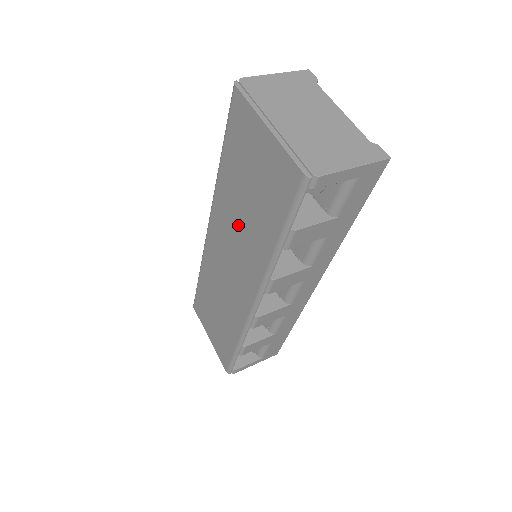
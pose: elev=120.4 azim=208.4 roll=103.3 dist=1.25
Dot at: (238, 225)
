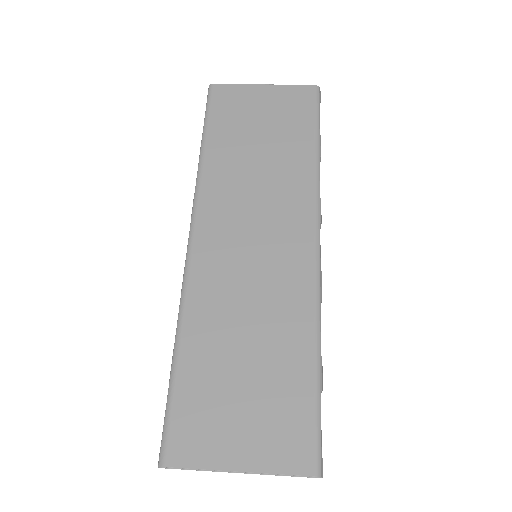
Dot at: (255, 180)
